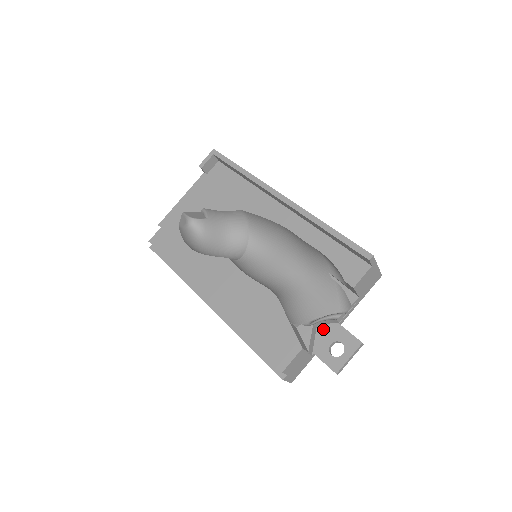
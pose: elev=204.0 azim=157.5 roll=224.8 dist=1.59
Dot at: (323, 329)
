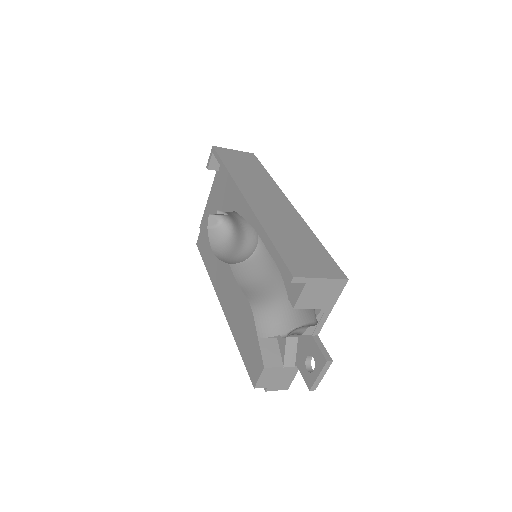
Dot at: (302, 339)
